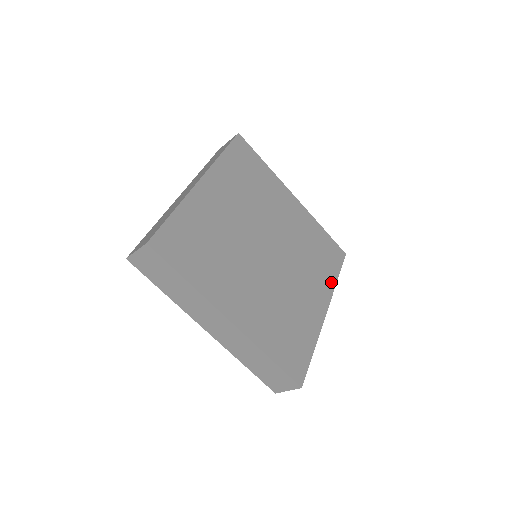
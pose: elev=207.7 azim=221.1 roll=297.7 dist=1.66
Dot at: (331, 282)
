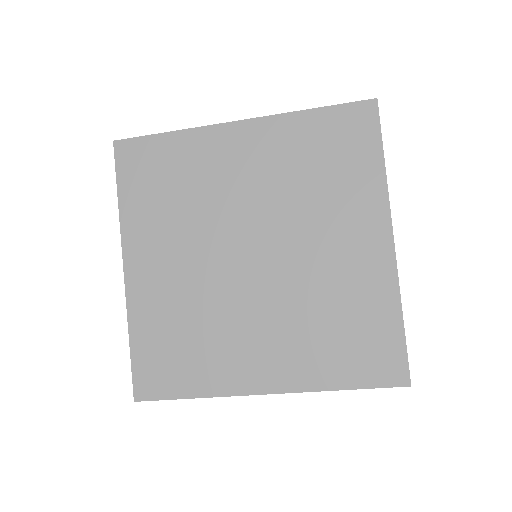
Dot at: (321, 379)
